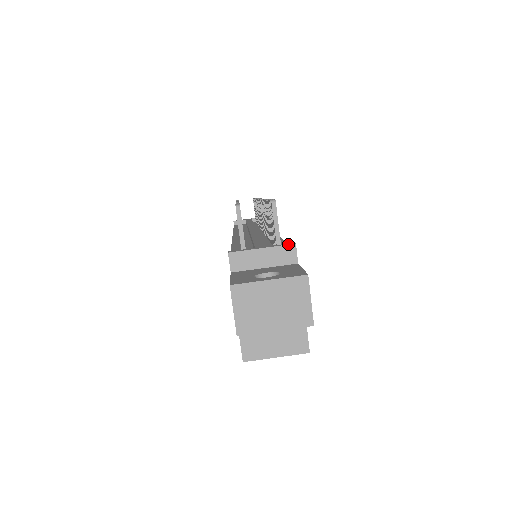
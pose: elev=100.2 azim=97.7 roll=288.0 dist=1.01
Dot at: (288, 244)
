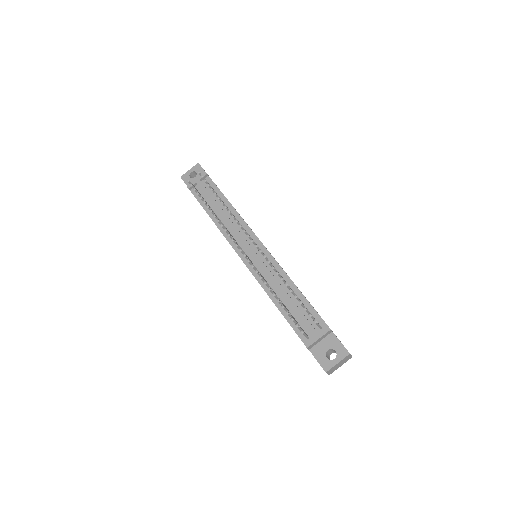
Dot at: (328, 331)
